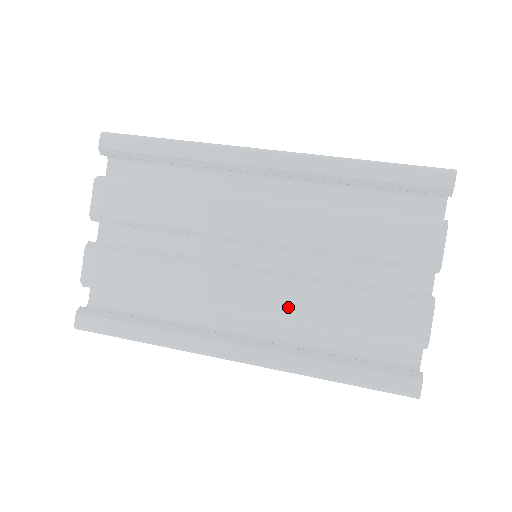
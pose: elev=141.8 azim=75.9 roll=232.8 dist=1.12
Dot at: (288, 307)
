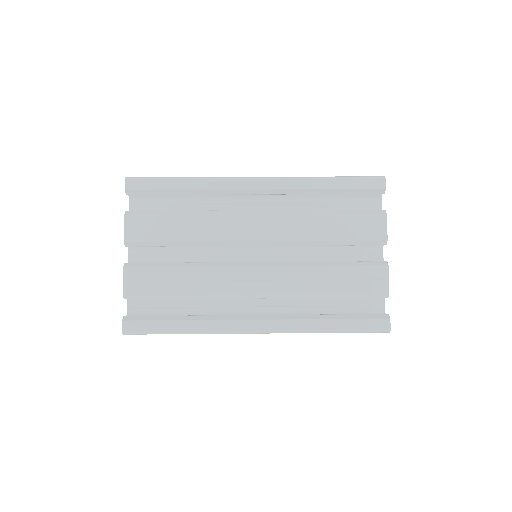
Dot at: (291, 285)
